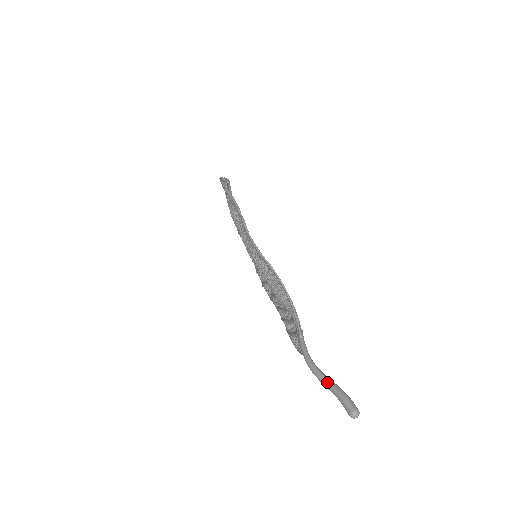
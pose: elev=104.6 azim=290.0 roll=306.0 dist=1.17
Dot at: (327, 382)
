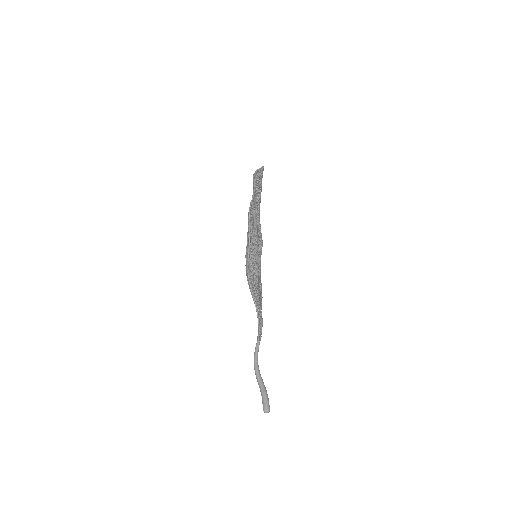
Dot at: (260, 383)
